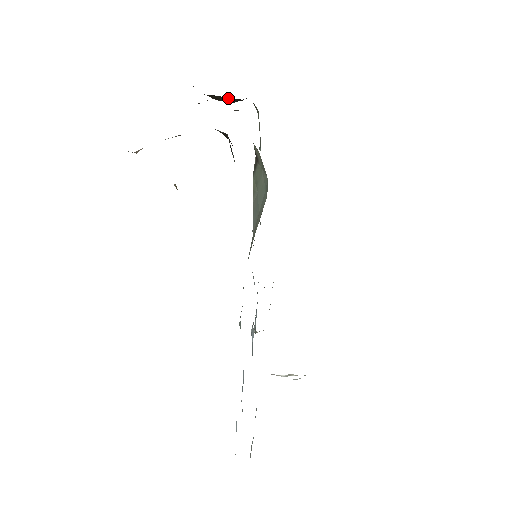
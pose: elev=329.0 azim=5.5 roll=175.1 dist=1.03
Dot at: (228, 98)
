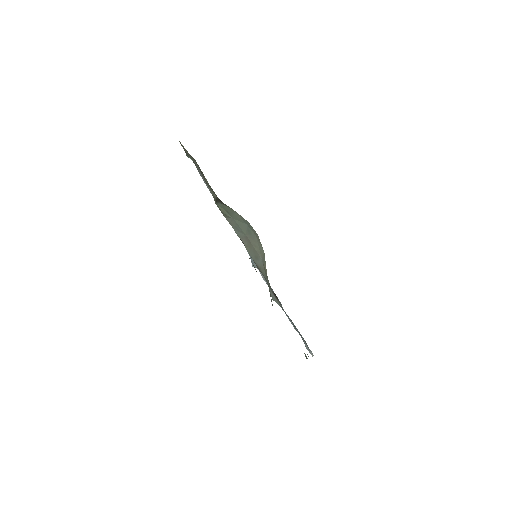
Dot at: occluded
